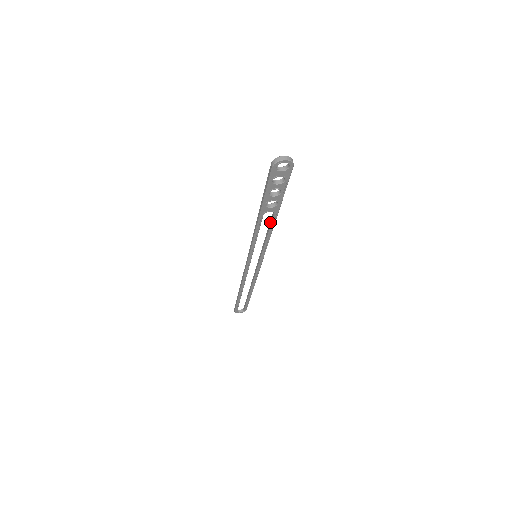
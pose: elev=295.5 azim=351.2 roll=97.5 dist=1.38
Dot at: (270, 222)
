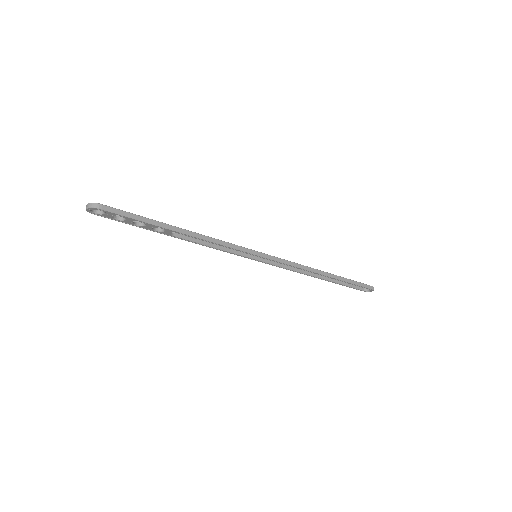
Dot at: (198, 236)
